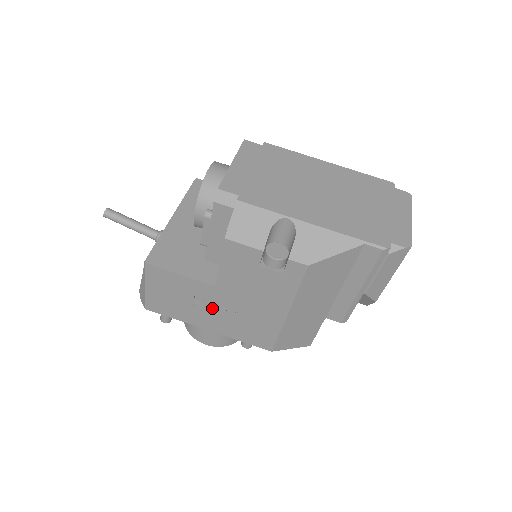
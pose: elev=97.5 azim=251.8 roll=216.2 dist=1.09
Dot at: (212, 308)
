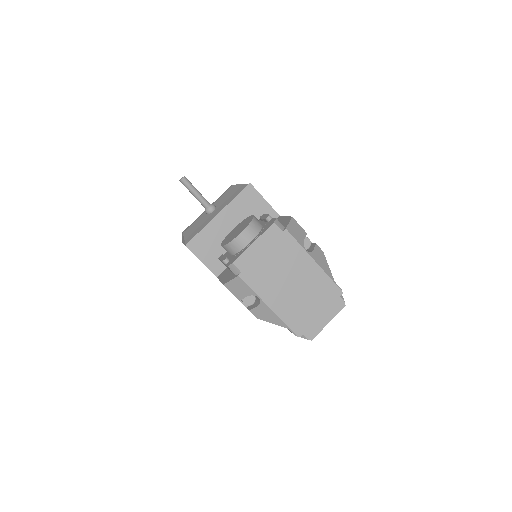
Dot at: occluded
